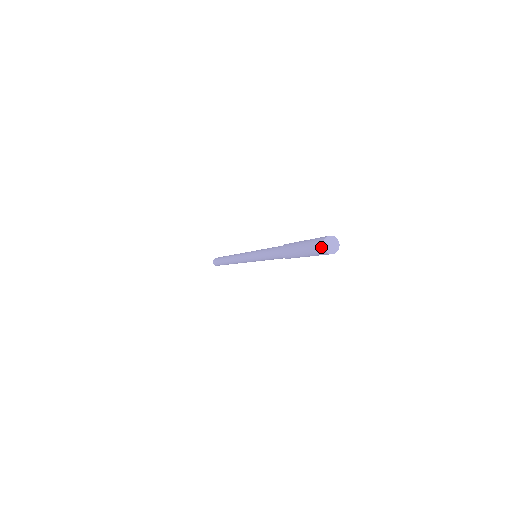
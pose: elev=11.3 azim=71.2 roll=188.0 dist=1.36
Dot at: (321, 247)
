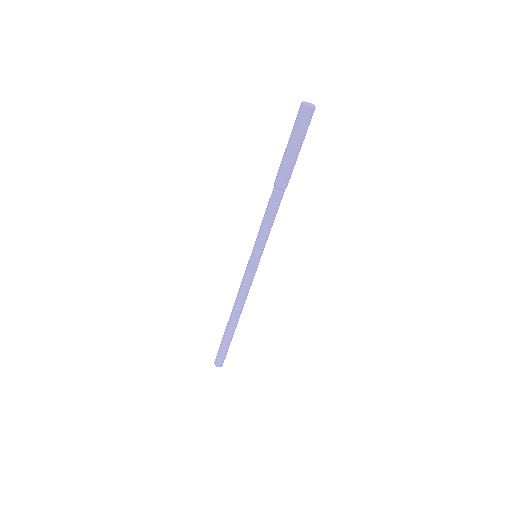
Dot at: (302, 107)
